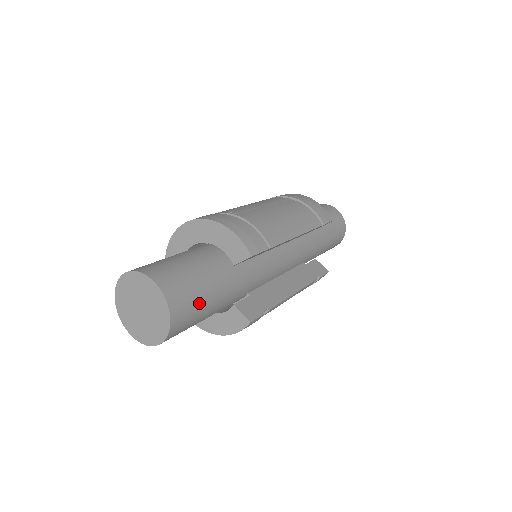
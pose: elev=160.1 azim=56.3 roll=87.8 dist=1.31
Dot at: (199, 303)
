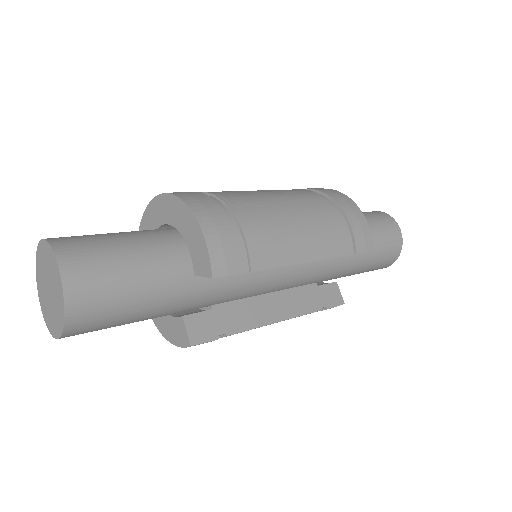
Dot at: (120, 310)
